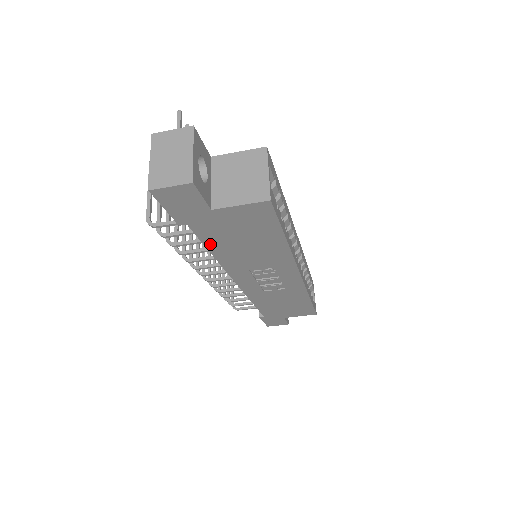
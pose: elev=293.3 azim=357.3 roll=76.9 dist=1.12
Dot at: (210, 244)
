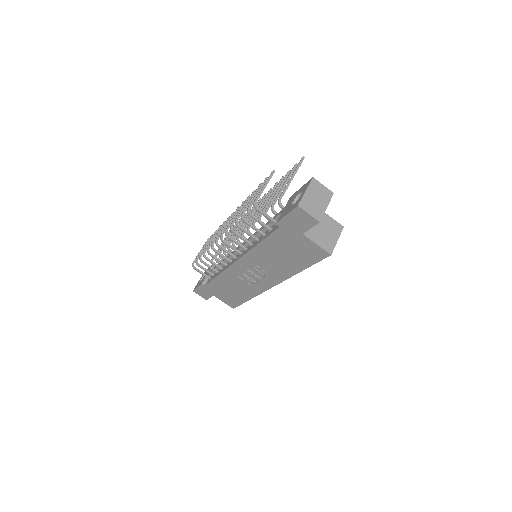
Dot at: (269, 240)
